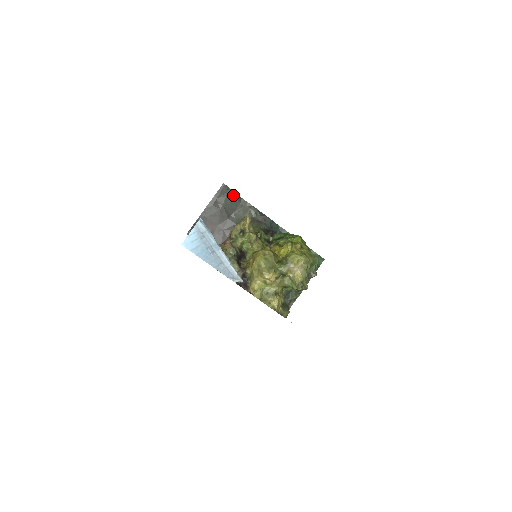
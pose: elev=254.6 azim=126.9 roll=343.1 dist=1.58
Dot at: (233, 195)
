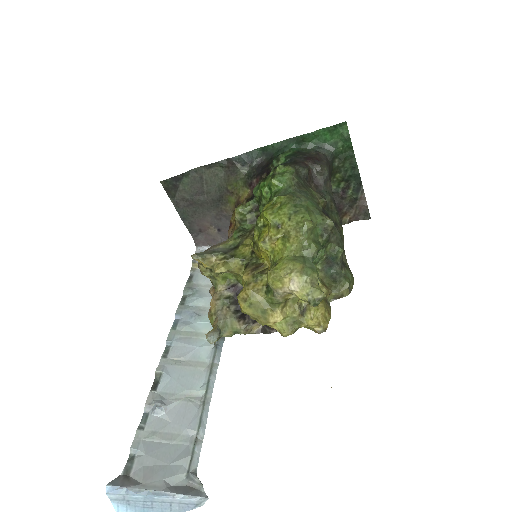
Dot at: (181, 179)
